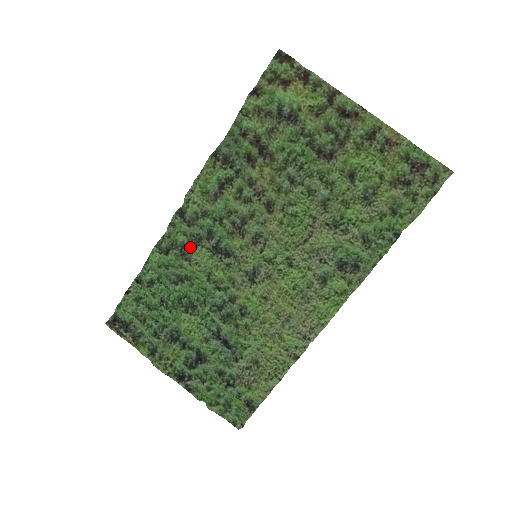
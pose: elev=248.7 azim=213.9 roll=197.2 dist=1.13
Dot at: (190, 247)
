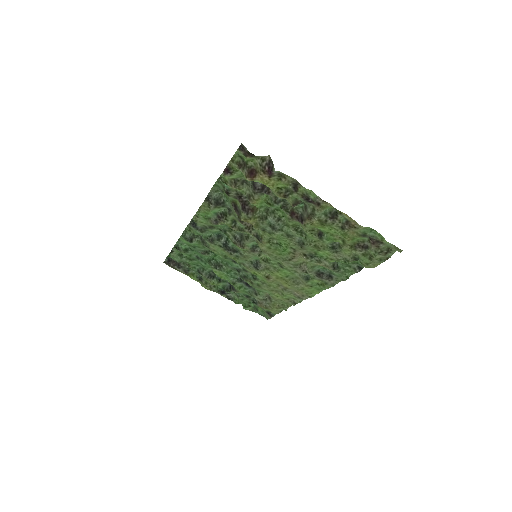
Dot at: (207, 242)
